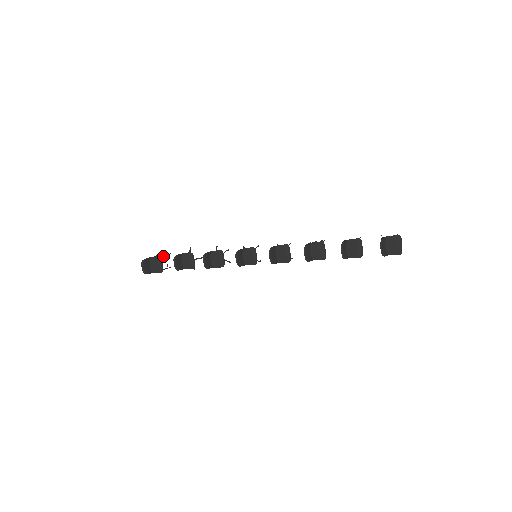
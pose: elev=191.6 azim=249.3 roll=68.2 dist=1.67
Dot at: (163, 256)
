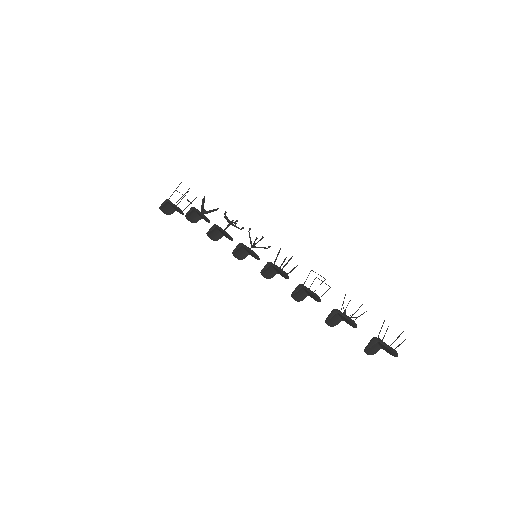
Dot at: (180, 198)
